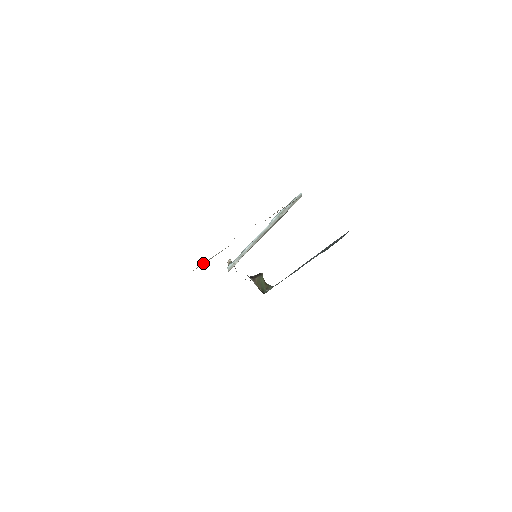
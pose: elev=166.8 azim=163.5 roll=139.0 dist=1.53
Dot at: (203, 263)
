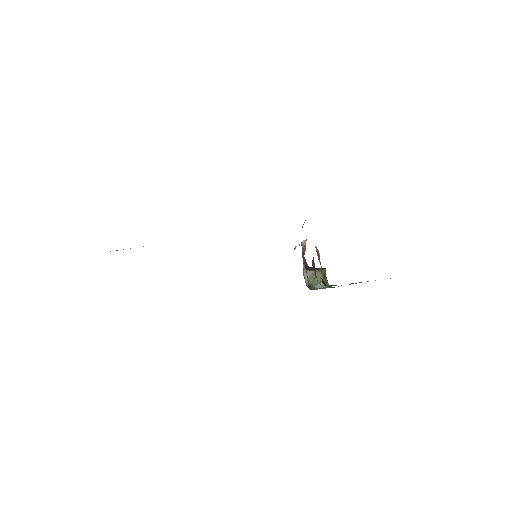
Dot at: occluded
